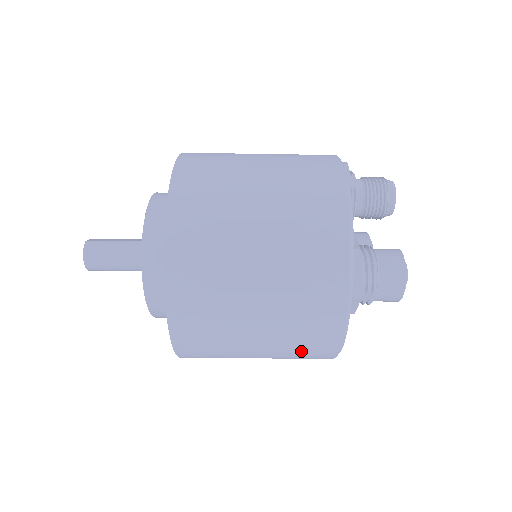
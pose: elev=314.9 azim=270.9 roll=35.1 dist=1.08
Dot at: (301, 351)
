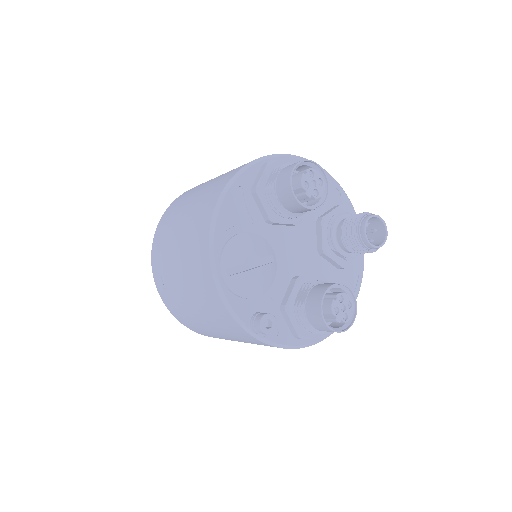
Dot at: (203, 203)
